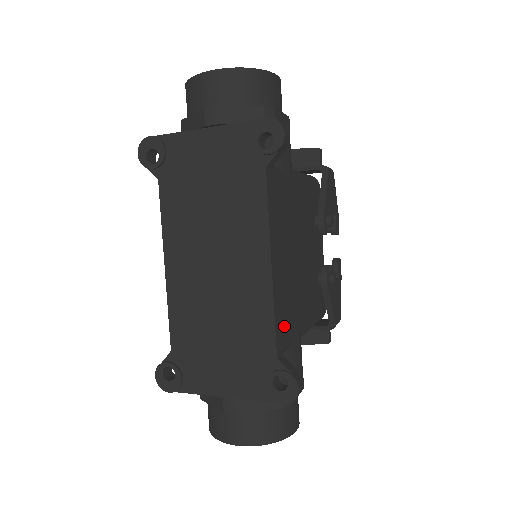
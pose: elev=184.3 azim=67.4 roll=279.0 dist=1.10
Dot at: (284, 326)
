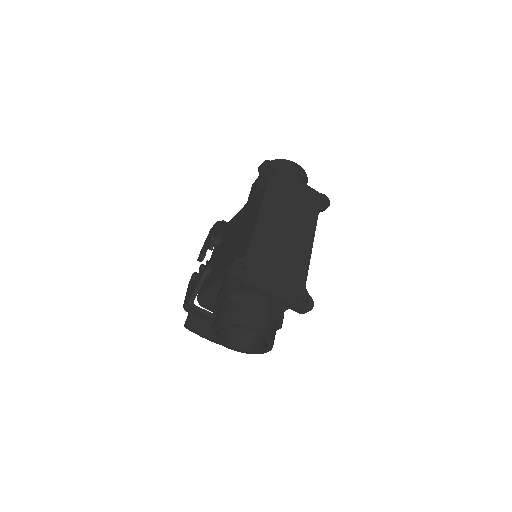
Dot at: occluded
